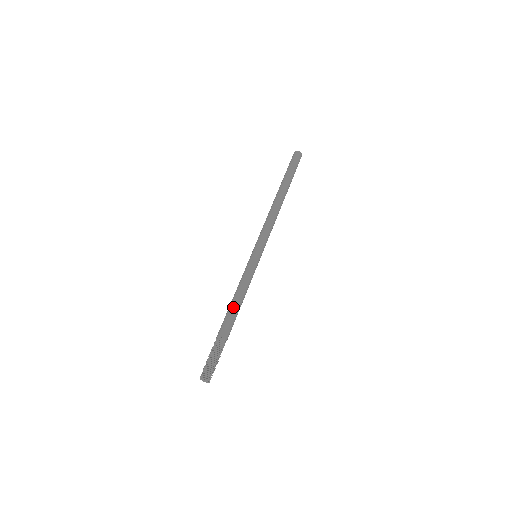
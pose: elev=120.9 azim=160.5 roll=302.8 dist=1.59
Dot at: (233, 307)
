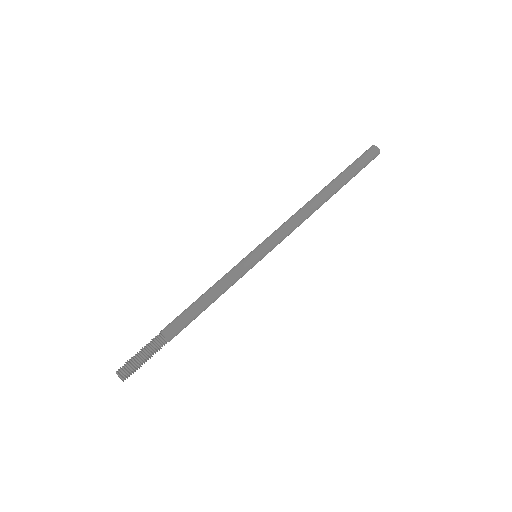
Dot at: (193, 305)
